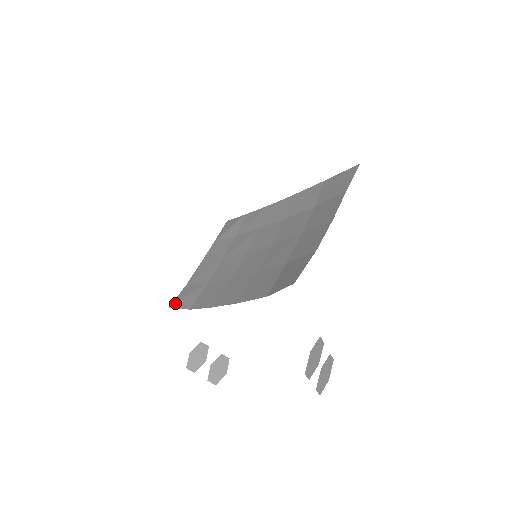
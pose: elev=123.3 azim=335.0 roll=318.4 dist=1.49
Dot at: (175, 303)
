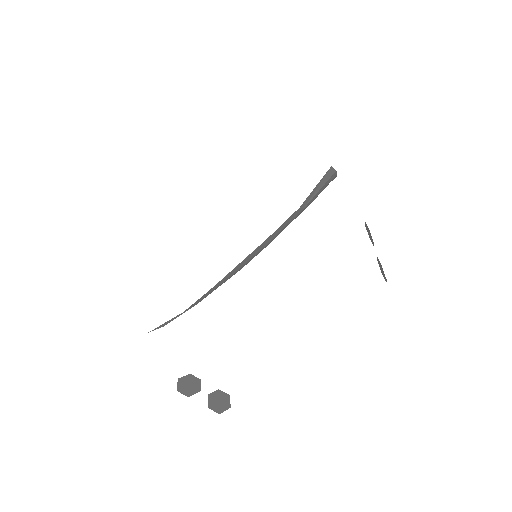
Dot at: occluded
